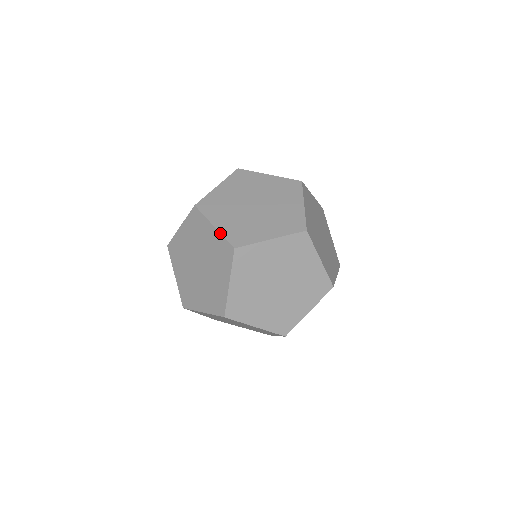
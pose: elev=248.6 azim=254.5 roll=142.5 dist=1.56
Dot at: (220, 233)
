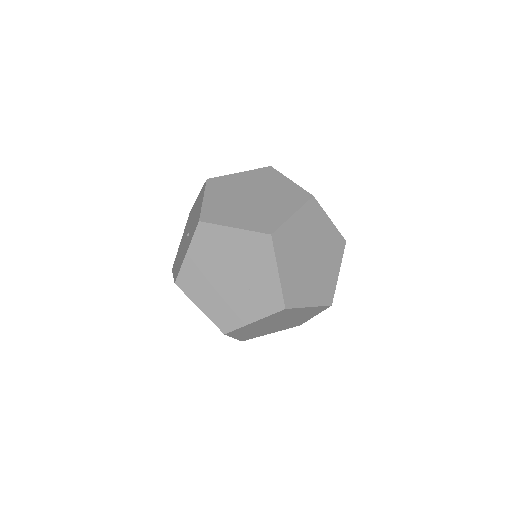
Dot at: (246, 230)
